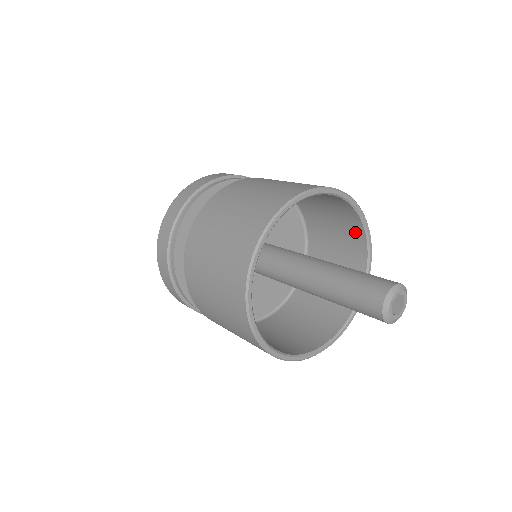
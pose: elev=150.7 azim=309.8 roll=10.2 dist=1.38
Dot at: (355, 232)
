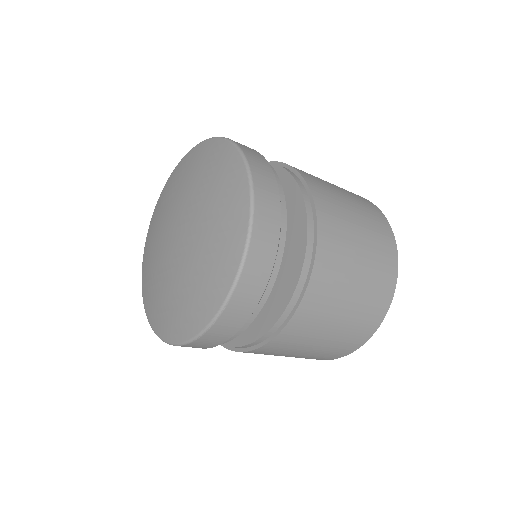
Dot at: occluded
